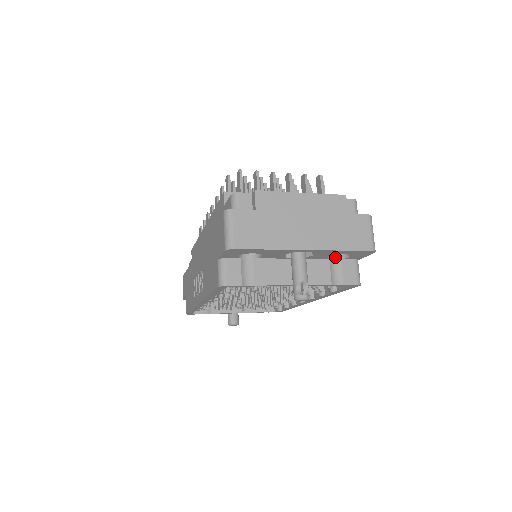
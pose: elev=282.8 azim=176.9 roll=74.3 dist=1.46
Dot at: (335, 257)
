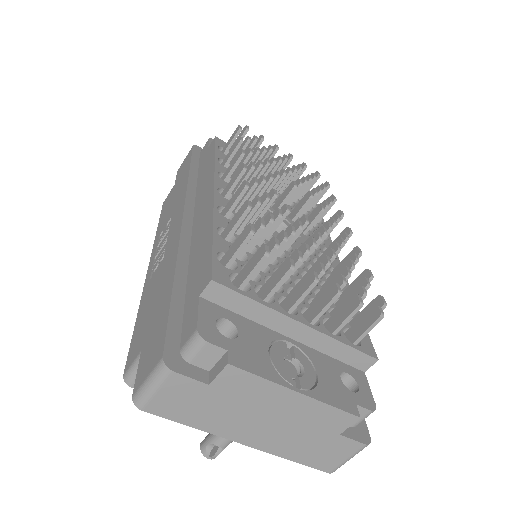
Dot at: occluded
